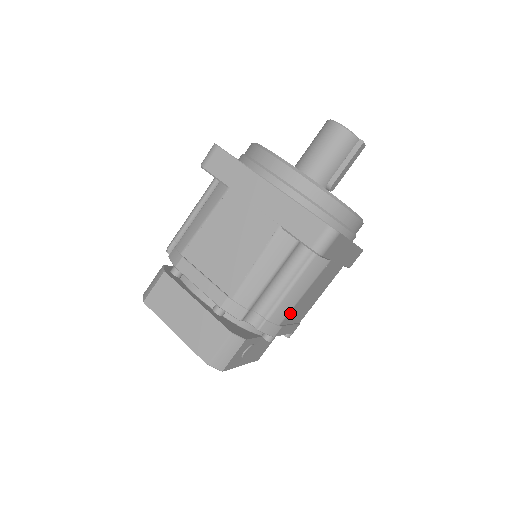
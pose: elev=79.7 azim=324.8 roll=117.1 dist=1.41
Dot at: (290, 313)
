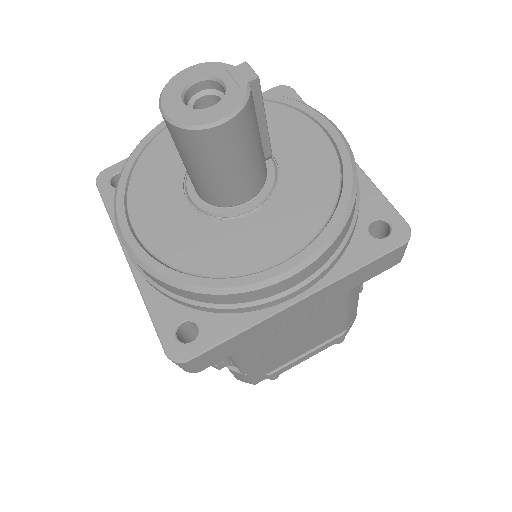
Dot at: occluded
